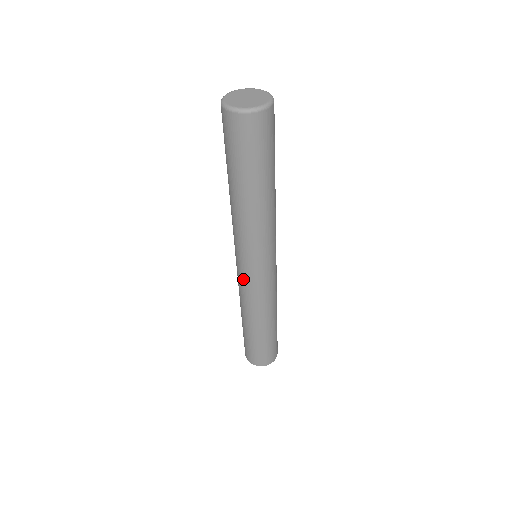
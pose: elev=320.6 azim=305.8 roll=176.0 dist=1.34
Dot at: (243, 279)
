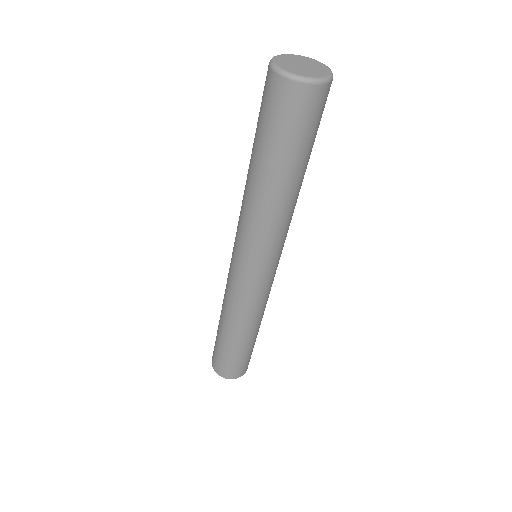
Dot at: (242, 283)
